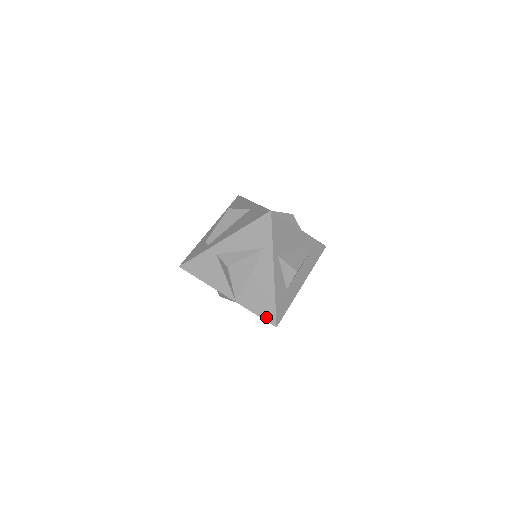
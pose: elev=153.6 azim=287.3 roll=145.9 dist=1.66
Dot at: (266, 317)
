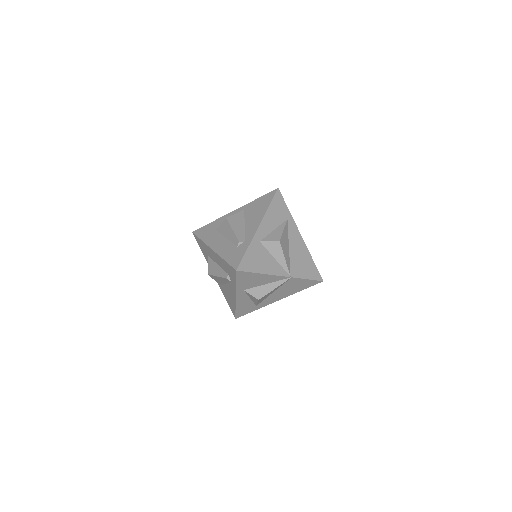
Dot at: (314, 277)
